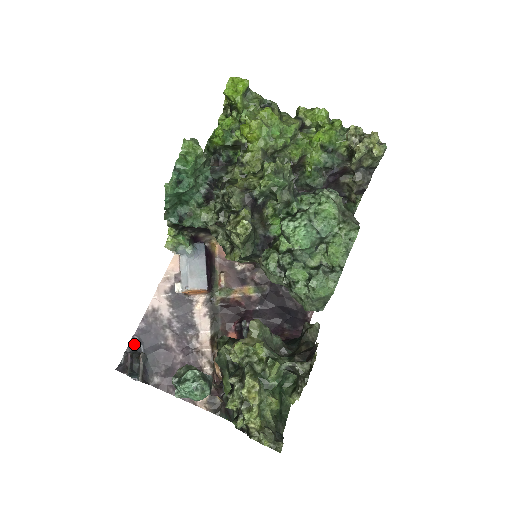
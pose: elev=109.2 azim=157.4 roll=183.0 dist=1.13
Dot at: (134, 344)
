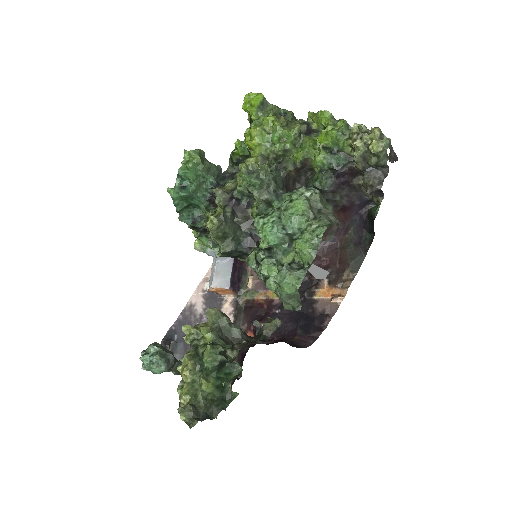
Dot at: (170, 333)
